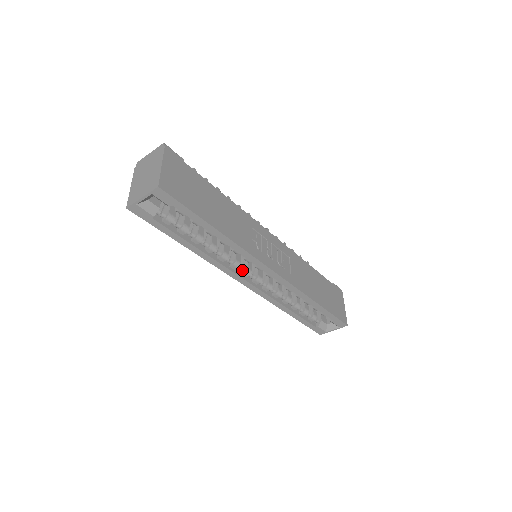
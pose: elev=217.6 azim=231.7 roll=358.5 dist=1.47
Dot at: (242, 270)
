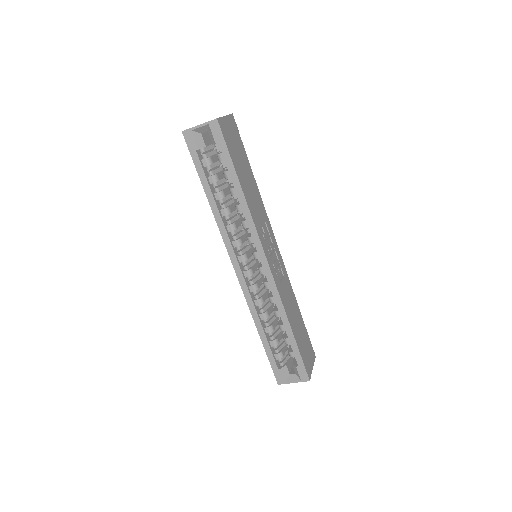
Dot at: (240, 253)
